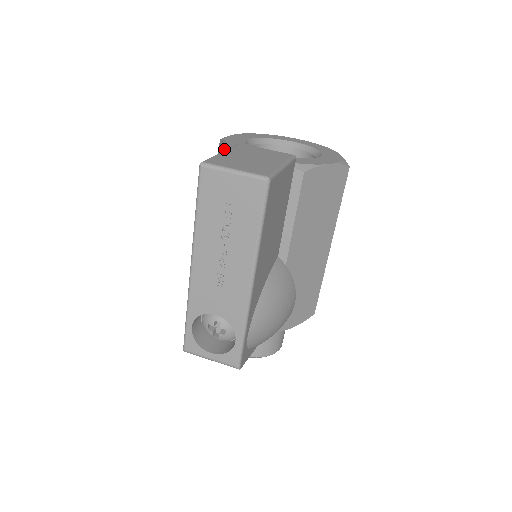
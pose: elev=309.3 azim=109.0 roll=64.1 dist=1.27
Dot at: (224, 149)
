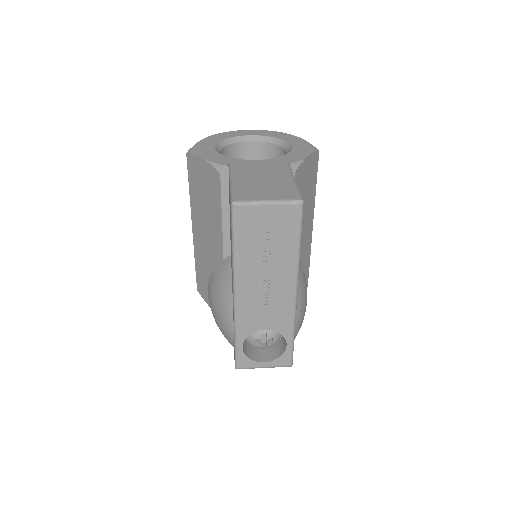
Dot at: (201, 165)
